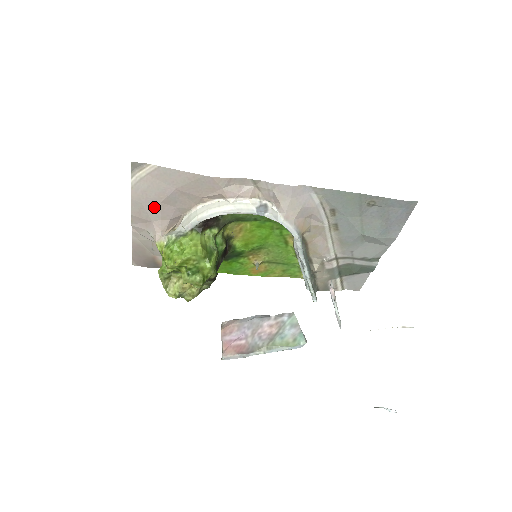
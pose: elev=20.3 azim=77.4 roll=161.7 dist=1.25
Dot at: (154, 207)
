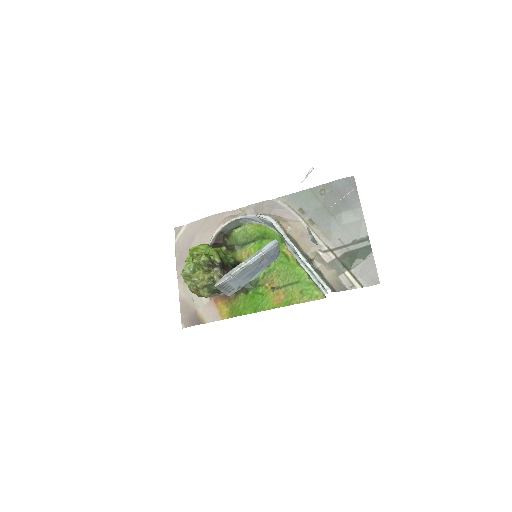
Dot at: (187, 252)
